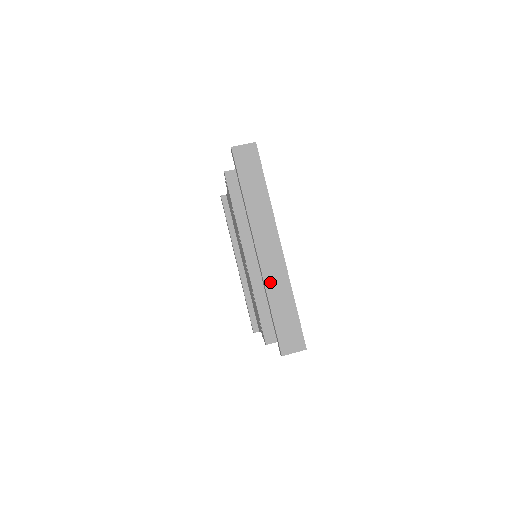
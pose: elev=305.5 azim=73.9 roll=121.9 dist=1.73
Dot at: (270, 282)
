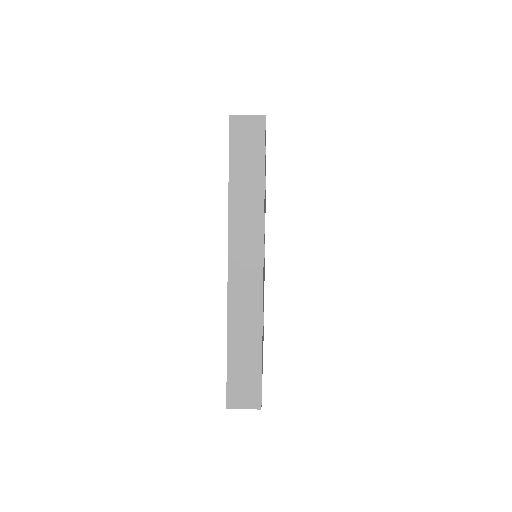
Dot at: (235, 310)
